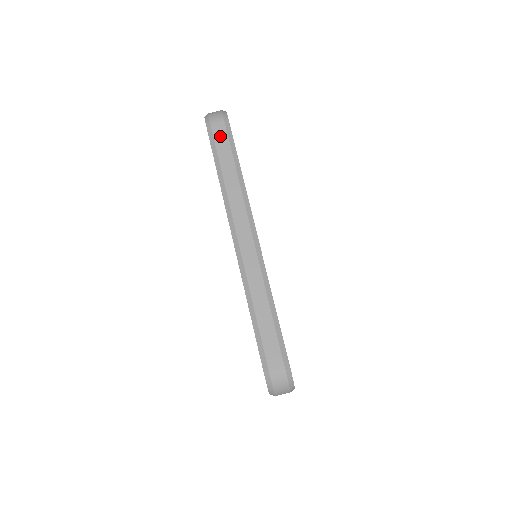
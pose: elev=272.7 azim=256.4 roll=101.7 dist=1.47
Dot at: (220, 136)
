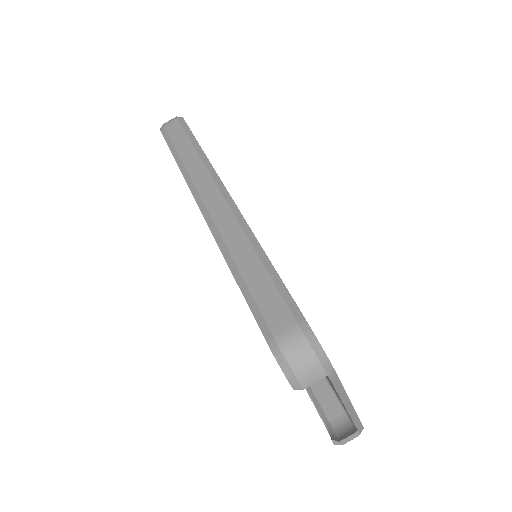
Dot at: (174, 131)
